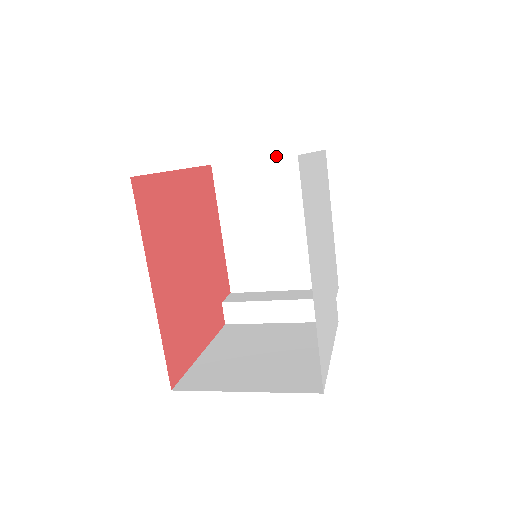
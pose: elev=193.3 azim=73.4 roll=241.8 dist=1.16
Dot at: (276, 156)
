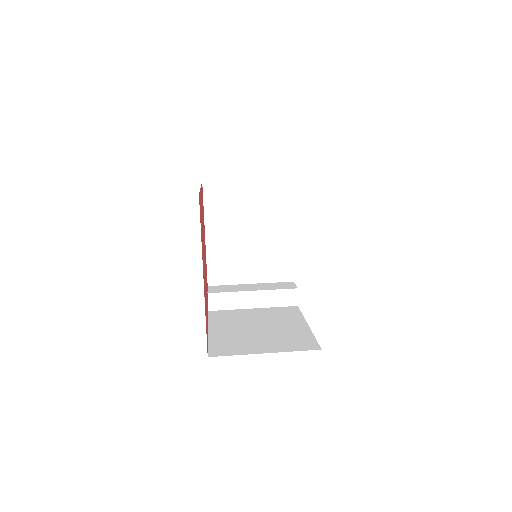
Dot at: (256, 180)
